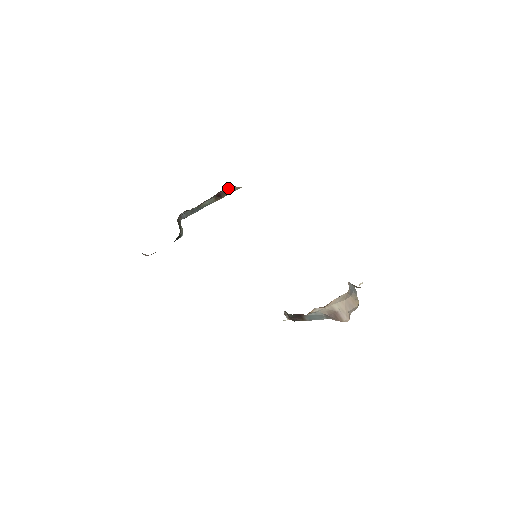
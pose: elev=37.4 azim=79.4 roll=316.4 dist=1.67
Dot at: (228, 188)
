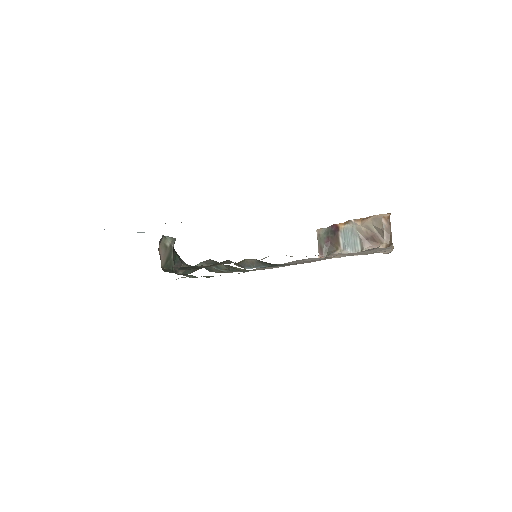
Dot at: occluded
